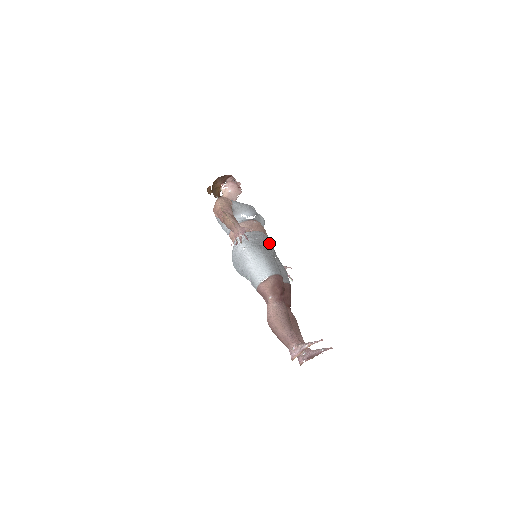
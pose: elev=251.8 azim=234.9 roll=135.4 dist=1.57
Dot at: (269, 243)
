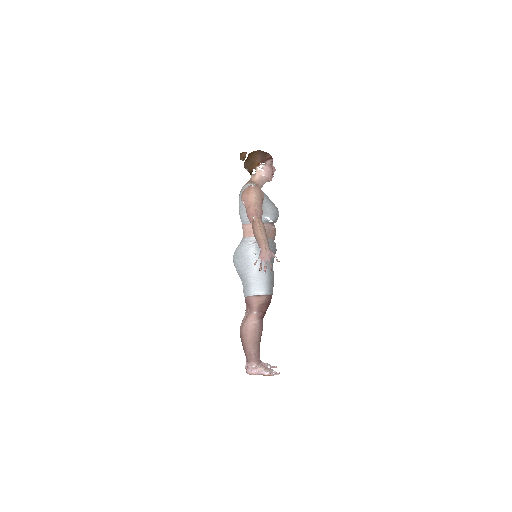
Dot at: occluded
